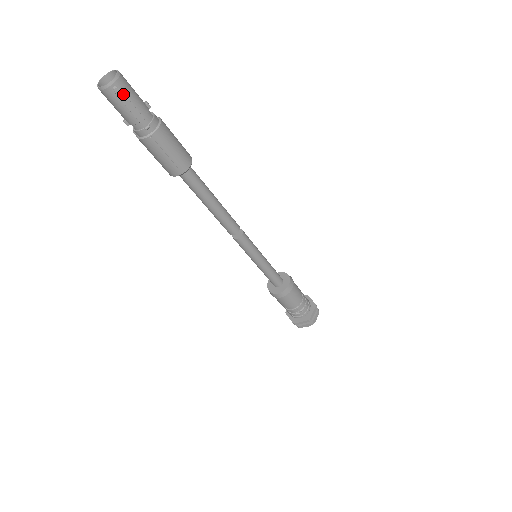
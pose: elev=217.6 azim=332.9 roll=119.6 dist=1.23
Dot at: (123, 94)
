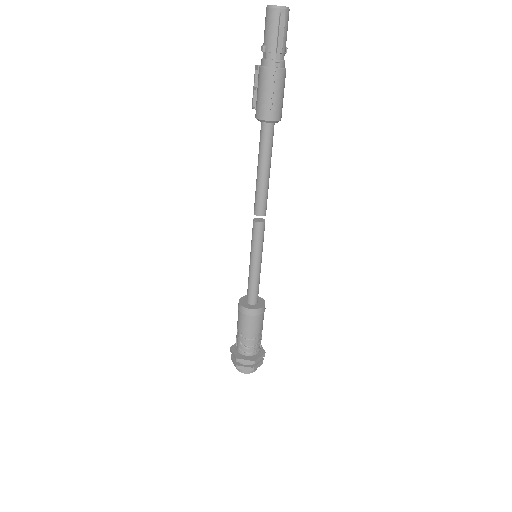
Dot at: (284, 22)
